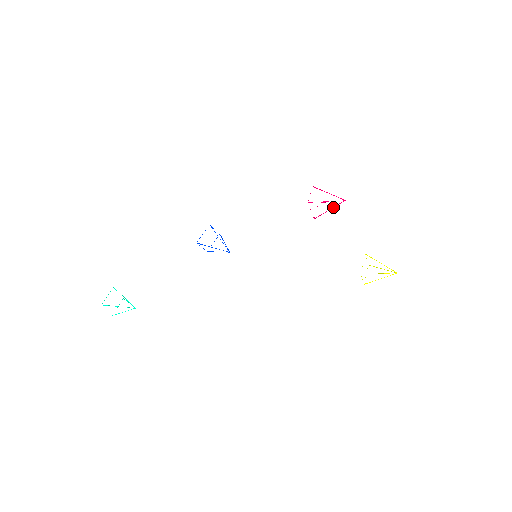
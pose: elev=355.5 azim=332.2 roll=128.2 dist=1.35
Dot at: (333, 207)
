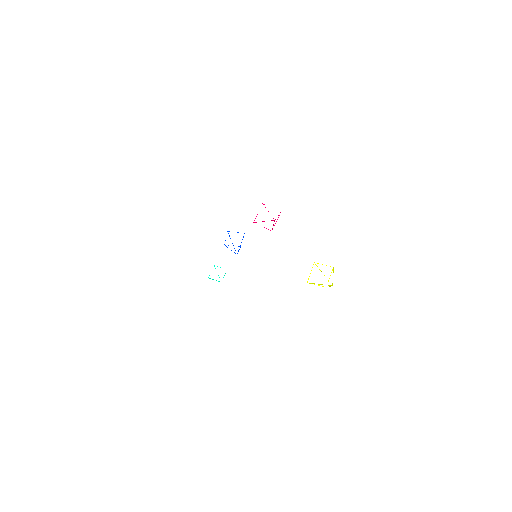
Dot at: (273, 224)
